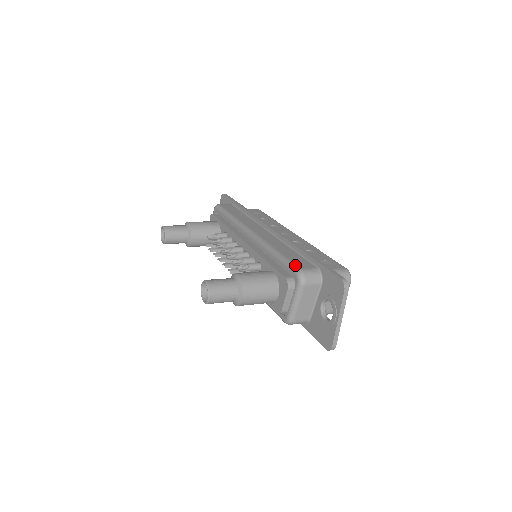
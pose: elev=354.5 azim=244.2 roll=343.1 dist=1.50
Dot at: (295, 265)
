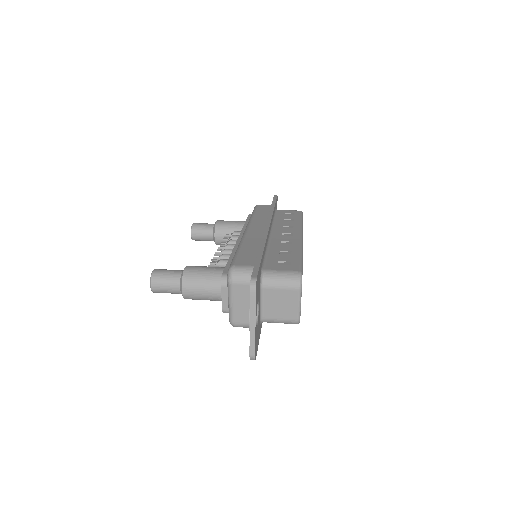
Dot at: (234, 261)
